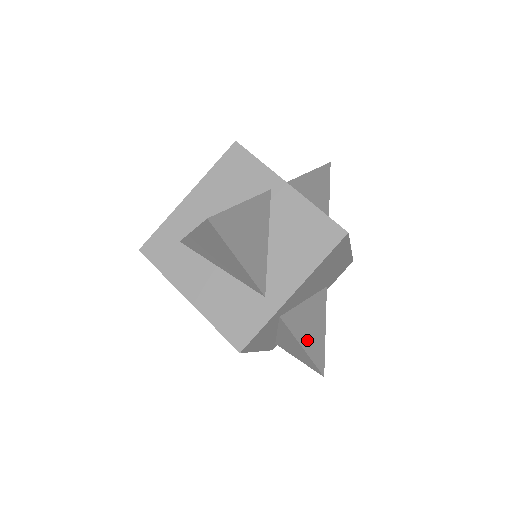
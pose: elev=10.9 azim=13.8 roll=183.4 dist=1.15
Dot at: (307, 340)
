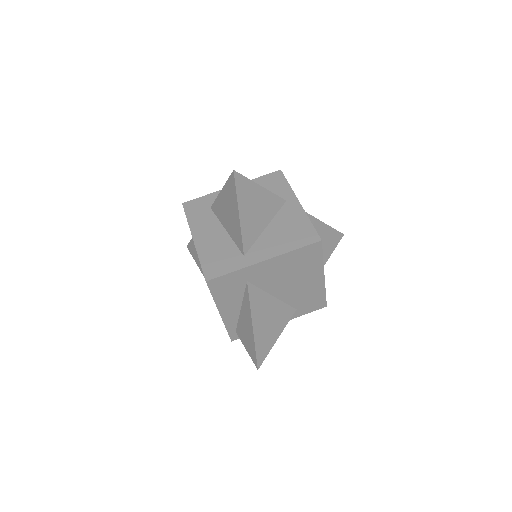
Dot at: (259, 324)
